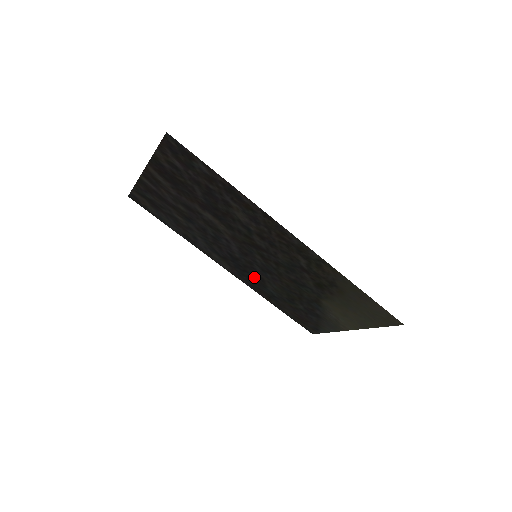
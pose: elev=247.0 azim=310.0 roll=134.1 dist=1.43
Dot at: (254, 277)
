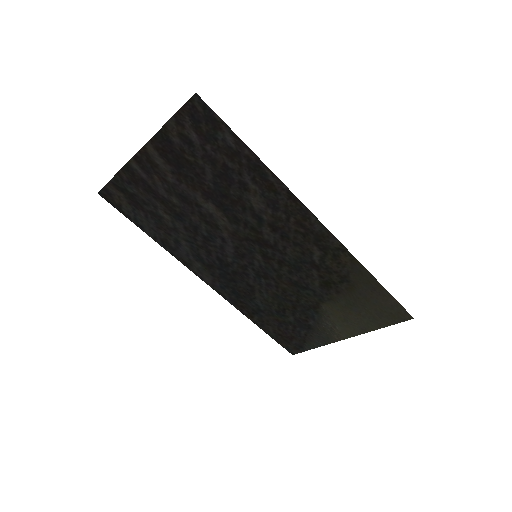
Dot at: (242, 287)
